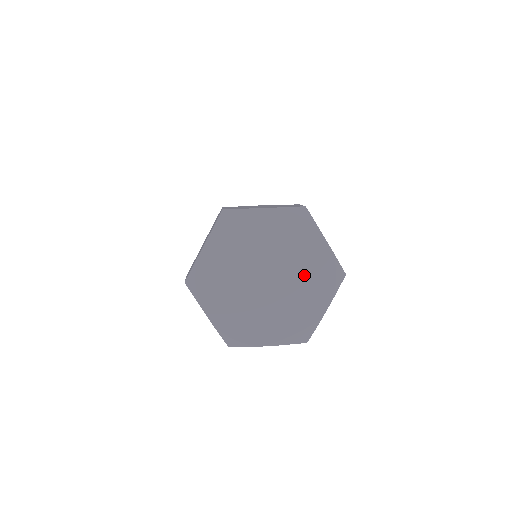
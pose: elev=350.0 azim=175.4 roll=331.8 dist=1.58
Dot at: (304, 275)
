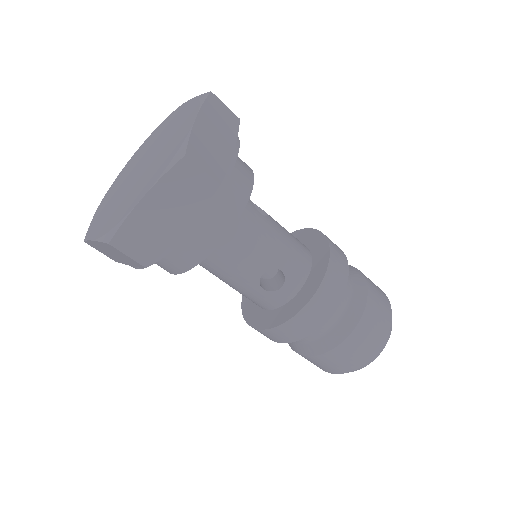
Dot at: (160, 159)
